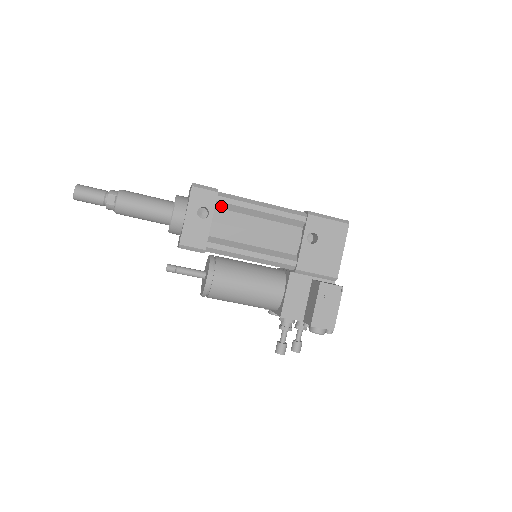
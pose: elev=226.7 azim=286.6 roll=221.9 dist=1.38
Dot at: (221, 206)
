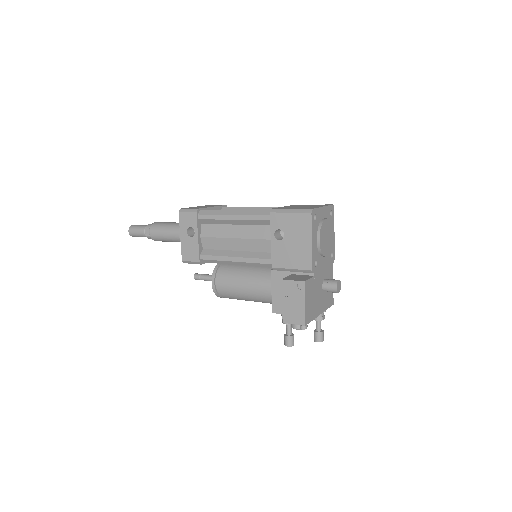
Dot at: (205, 222)
